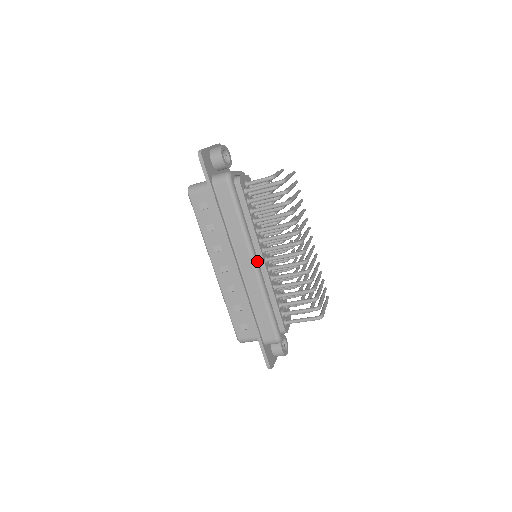
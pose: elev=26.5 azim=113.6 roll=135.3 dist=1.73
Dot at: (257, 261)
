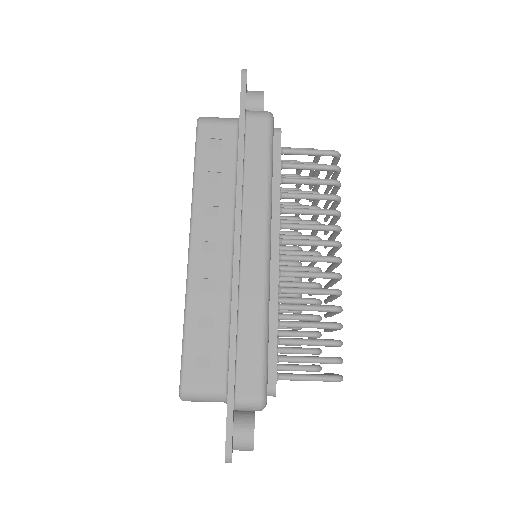
Dot at: (270, 247)
